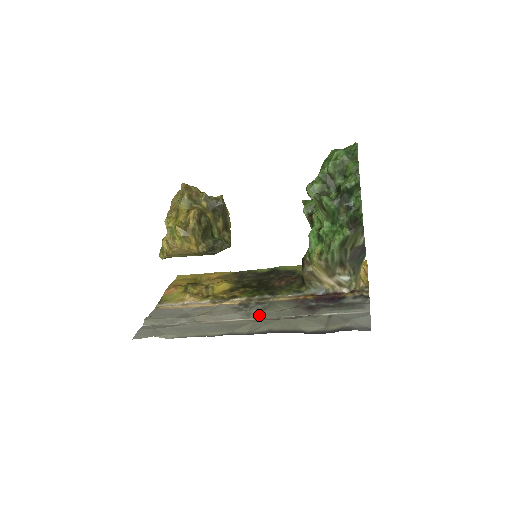
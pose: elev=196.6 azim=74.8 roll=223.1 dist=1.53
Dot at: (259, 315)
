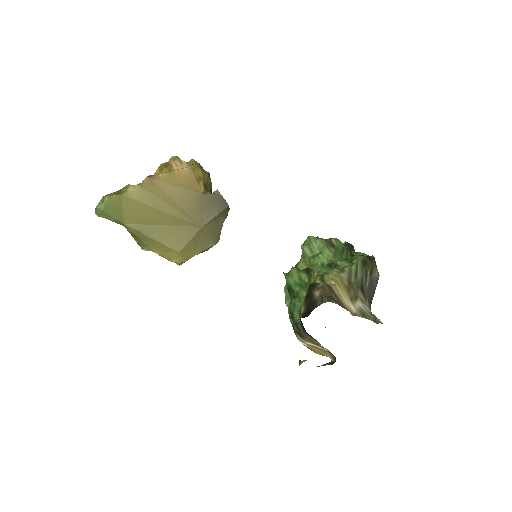
Dot at: occluded
